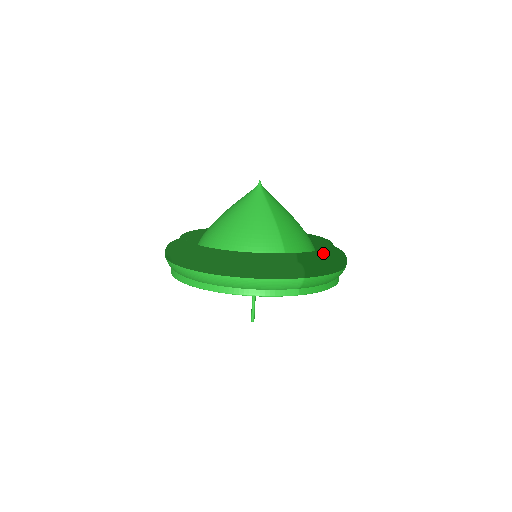
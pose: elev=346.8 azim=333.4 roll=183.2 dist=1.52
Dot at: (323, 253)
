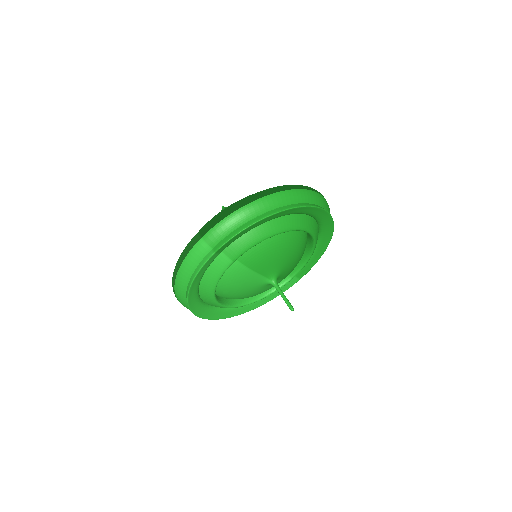
Dot at: occluded
